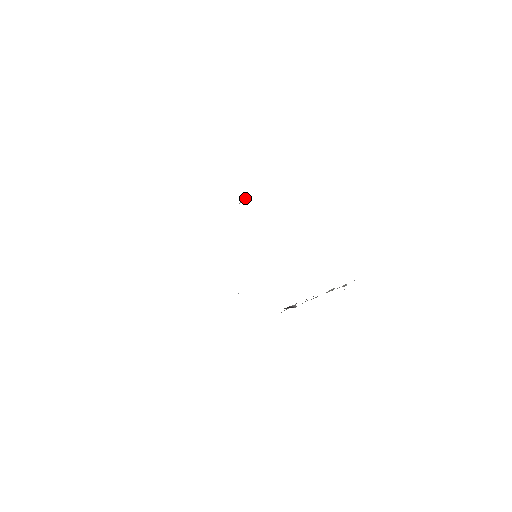
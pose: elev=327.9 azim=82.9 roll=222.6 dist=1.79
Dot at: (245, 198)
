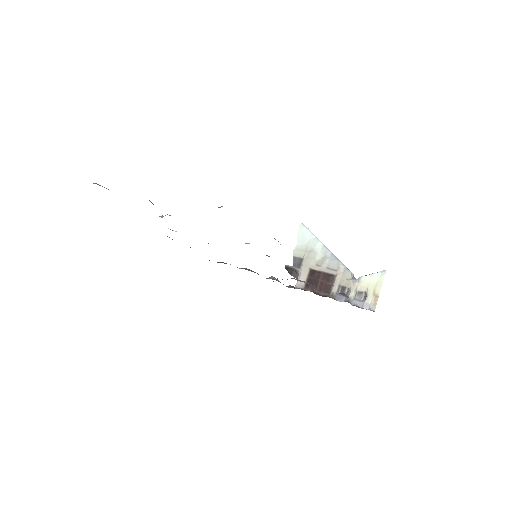
Dot at: occluded
